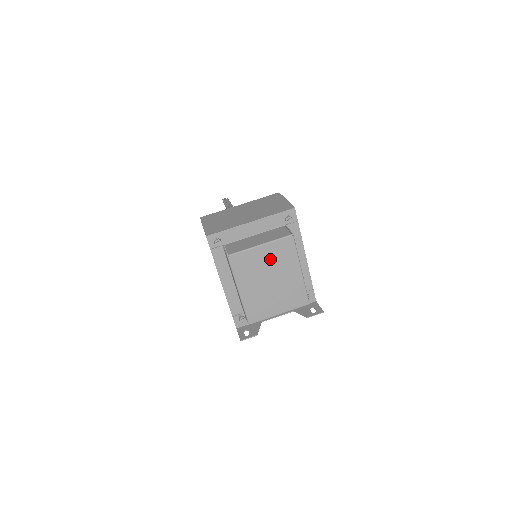
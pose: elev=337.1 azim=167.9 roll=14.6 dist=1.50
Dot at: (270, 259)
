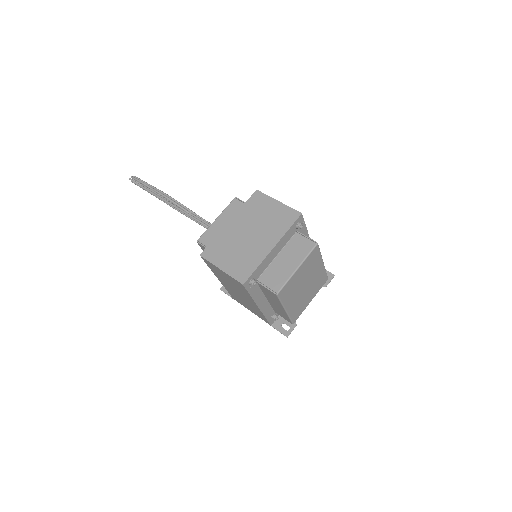
Dot at: (304, 272)
